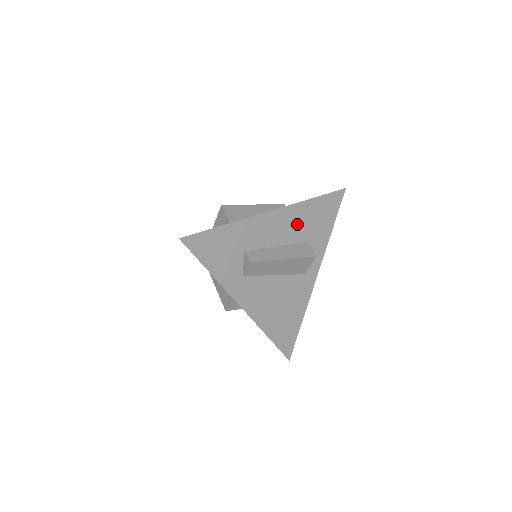
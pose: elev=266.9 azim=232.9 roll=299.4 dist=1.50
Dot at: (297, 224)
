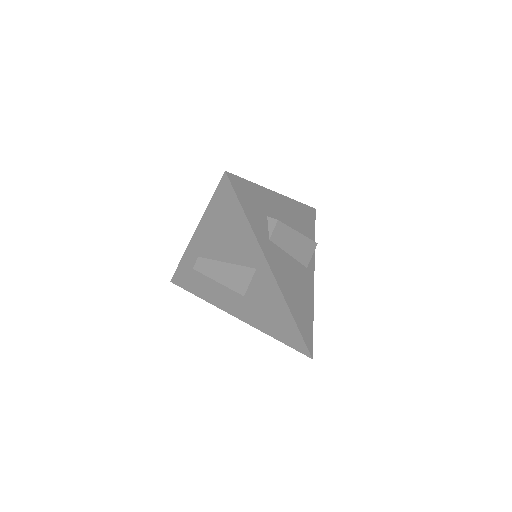
Dot at: (294, 217)
